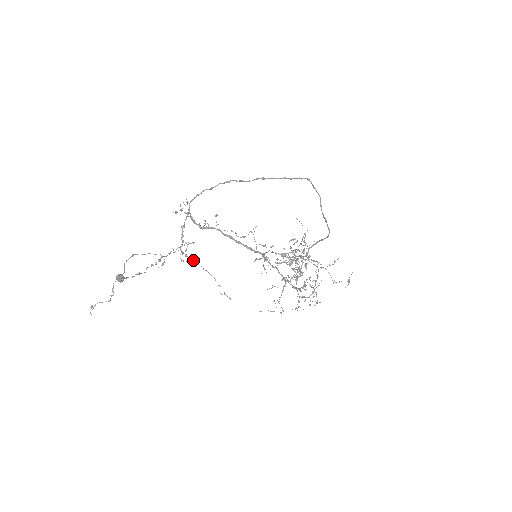
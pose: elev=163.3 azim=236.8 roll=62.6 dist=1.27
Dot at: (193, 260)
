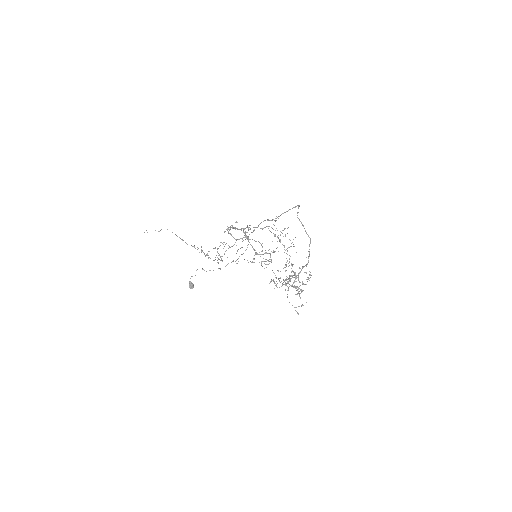
Dot at: occluded
